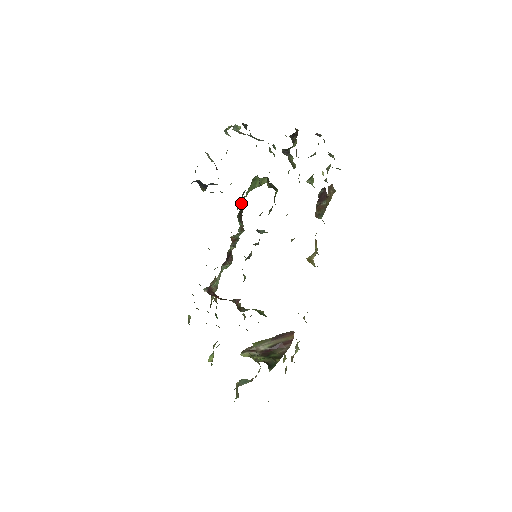
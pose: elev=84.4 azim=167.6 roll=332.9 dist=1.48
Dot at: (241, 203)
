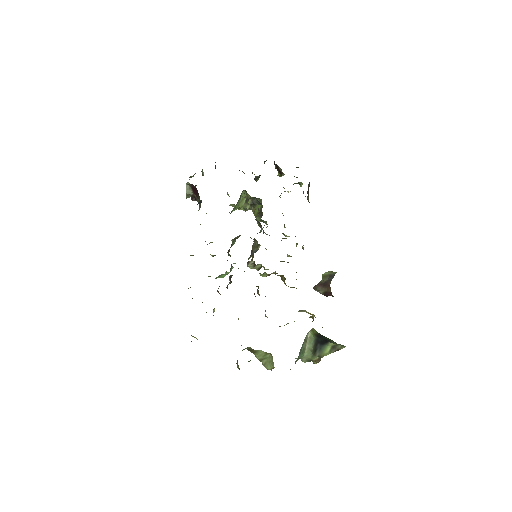
Dot at: occluded
